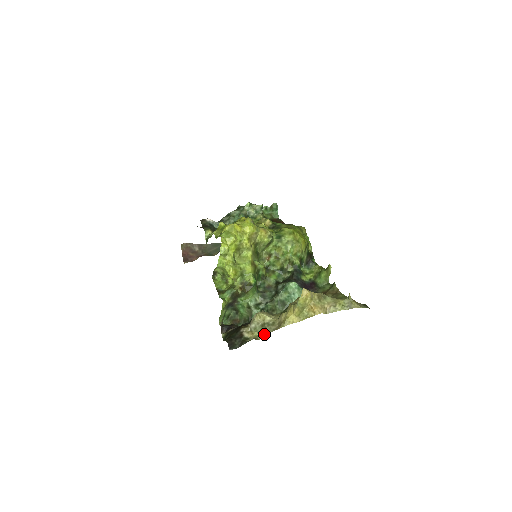
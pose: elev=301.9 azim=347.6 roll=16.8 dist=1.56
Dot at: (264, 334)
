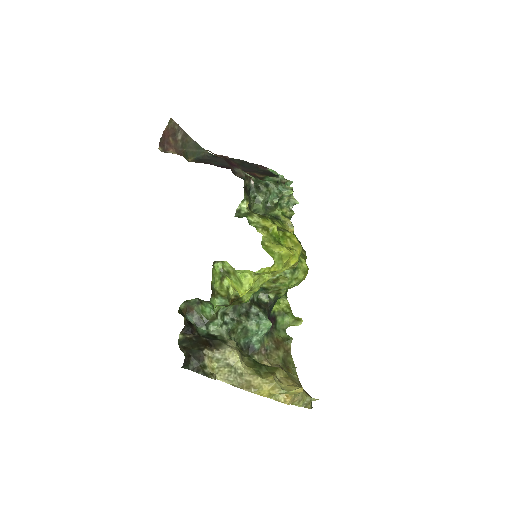
Dot at: (226, 379)
